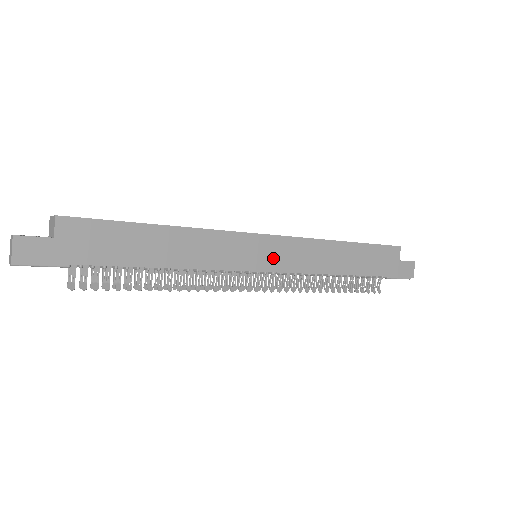
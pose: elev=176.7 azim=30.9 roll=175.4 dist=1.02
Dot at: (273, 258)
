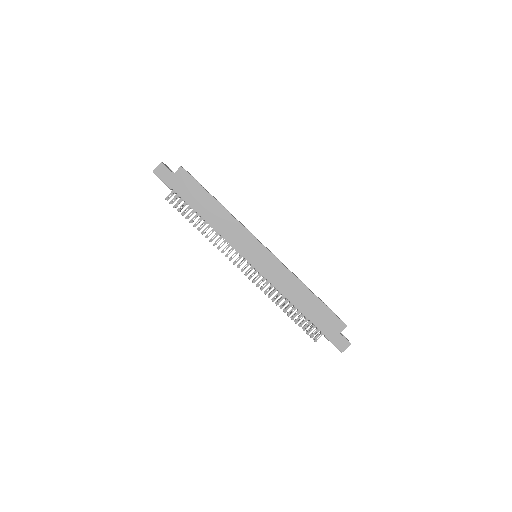
Dot at: (260, 261)
